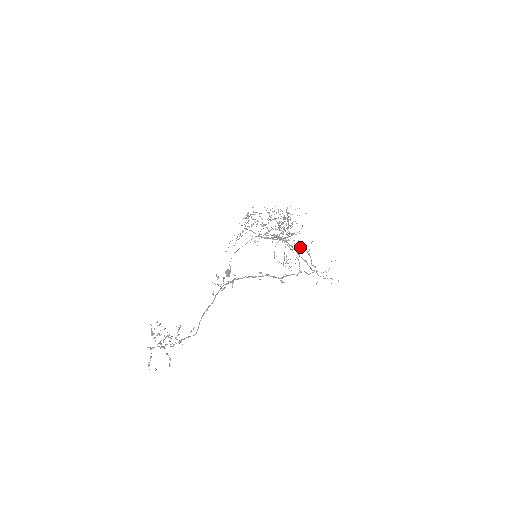
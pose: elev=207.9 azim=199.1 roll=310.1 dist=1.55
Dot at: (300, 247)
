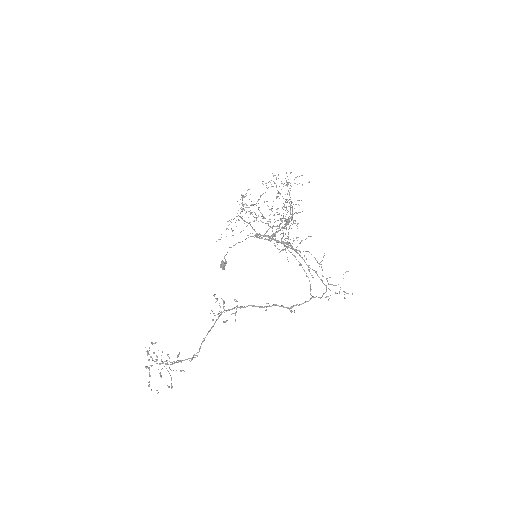
Dot at: occluded
